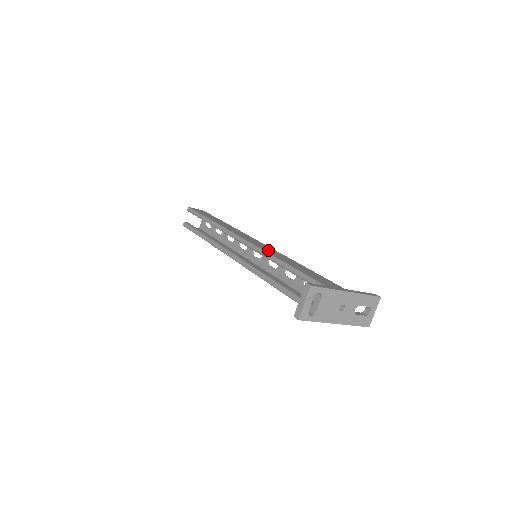
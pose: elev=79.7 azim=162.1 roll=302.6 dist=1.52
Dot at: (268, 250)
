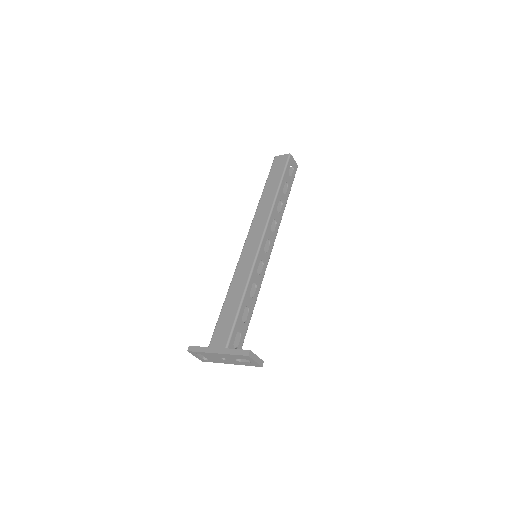
Dot at: (241, 267)
